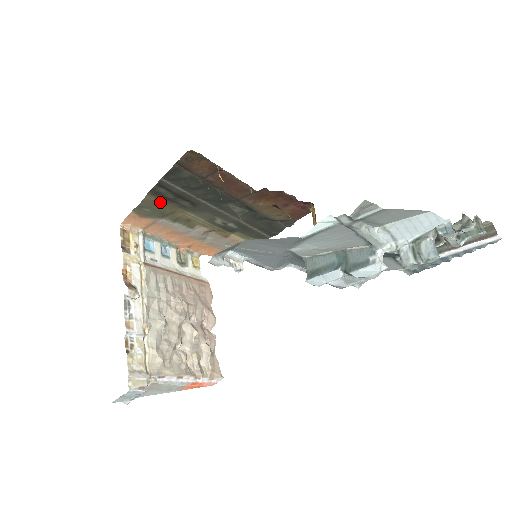
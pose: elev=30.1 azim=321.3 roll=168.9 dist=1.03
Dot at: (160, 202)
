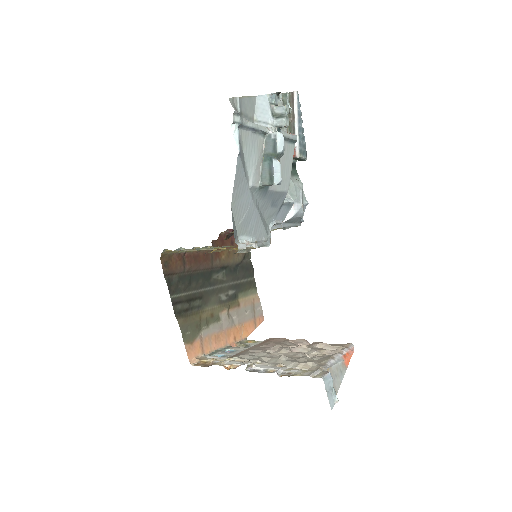
Dot at: (187, 318)
